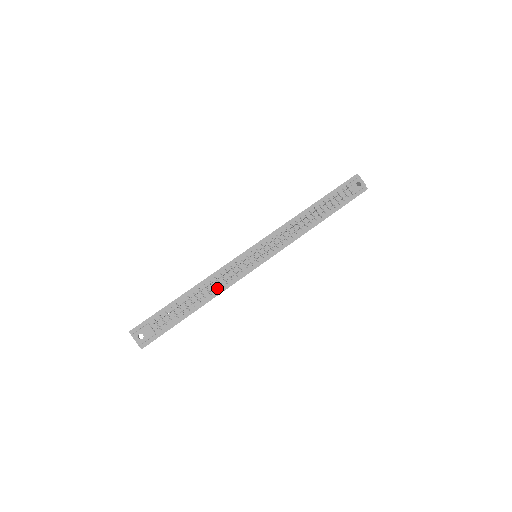
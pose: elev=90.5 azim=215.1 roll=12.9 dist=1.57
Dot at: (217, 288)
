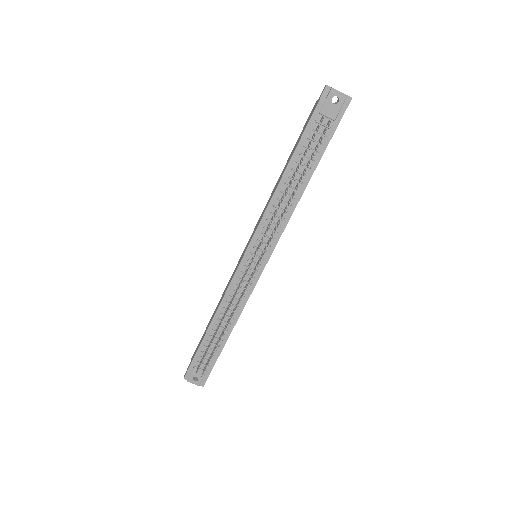
Dot at: occluded
